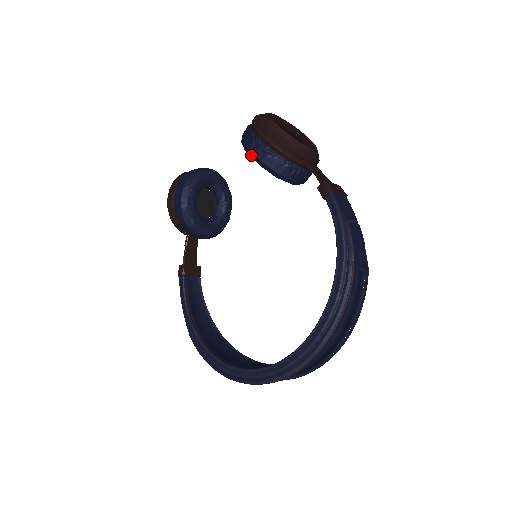
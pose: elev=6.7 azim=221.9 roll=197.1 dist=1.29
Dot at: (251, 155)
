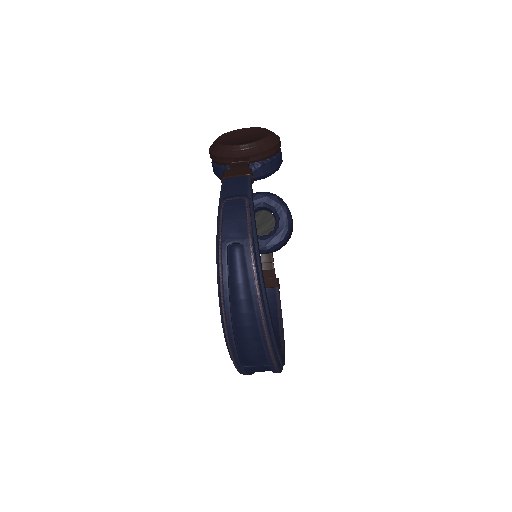
Dot at: occluded
